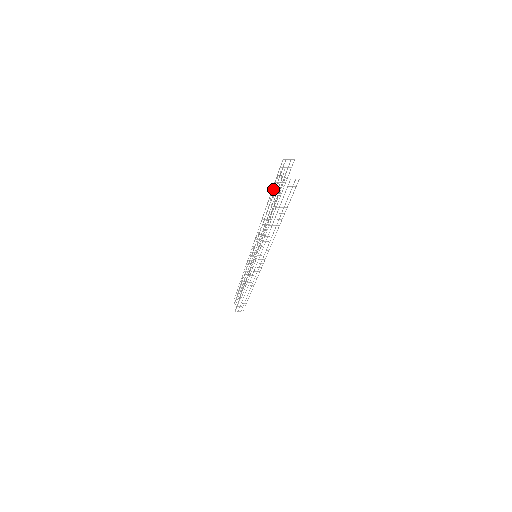
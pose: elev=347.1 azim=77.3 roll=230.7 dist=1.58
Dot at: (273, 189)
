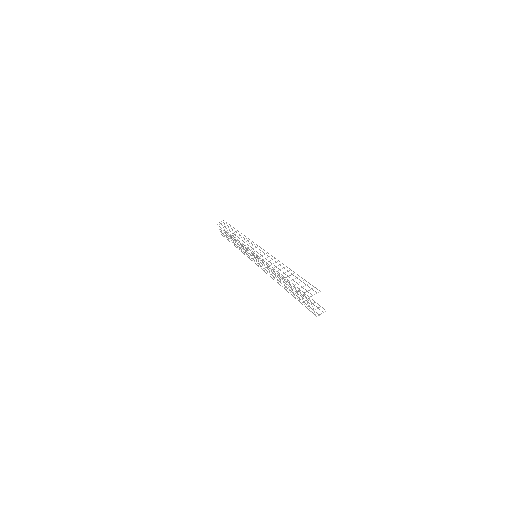
Dot at: occluded
